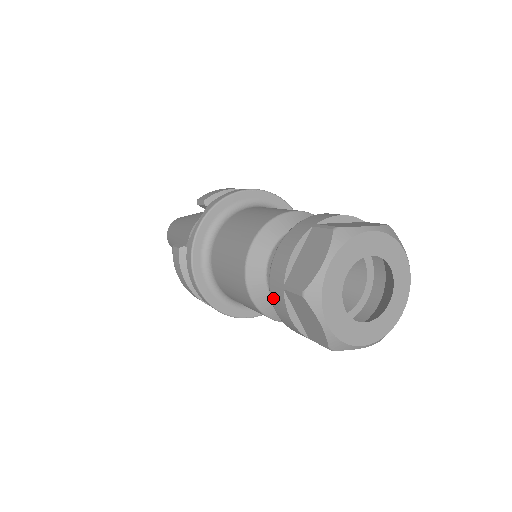
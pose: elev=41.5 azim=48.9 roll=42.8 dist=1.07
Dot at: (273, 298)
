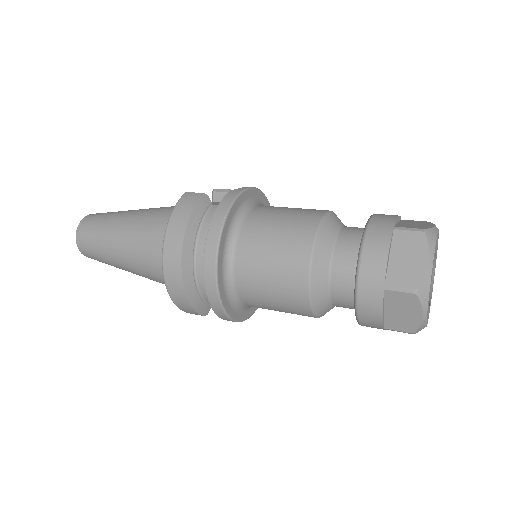
Dot at: (370, 236)
